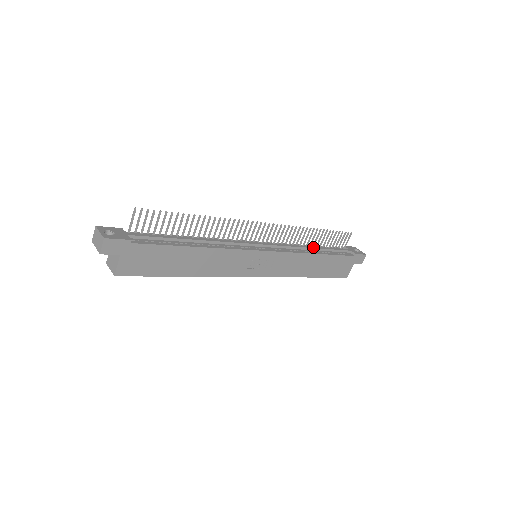
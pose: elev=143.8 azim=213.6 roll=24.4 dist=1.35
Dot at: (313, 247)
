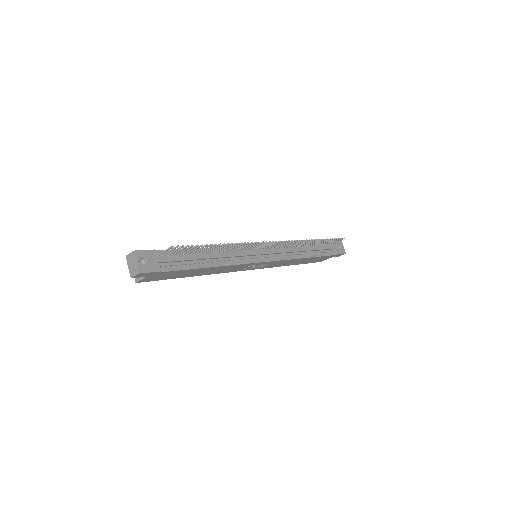
Dot at: (306, 249)
